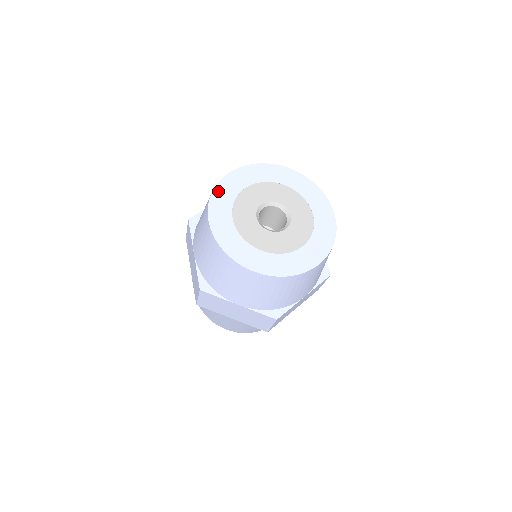
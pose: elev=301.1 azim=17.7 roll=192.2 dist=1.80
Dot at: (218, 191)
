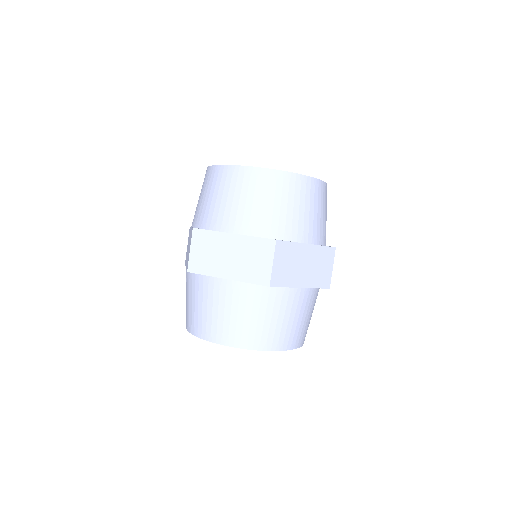
Dot at: occluded
